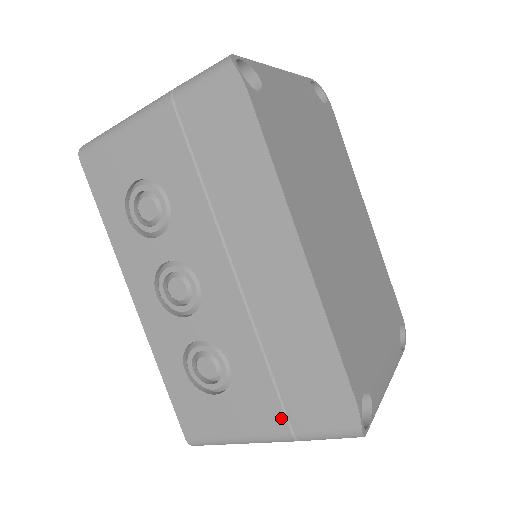
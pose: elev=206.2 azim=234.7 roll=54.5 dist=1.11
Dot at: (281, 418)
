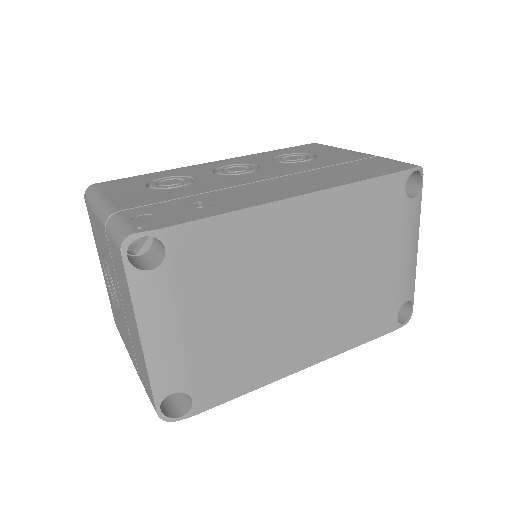
Dot at: occluded
